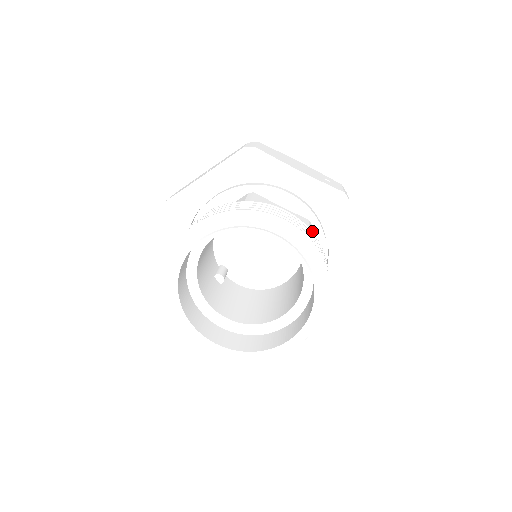
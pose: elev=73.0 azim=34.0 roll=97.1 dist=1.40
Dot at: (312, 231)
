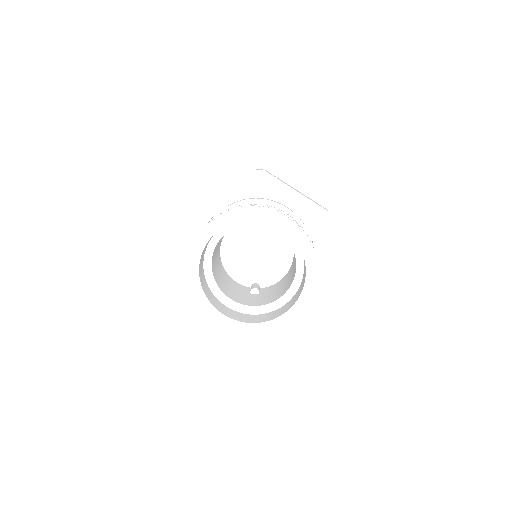
Dot at: occluded
